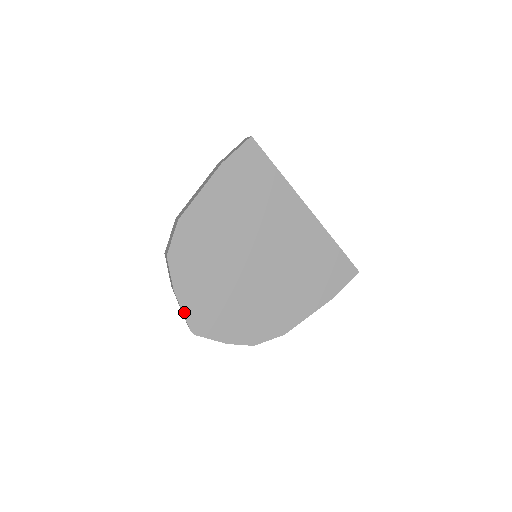
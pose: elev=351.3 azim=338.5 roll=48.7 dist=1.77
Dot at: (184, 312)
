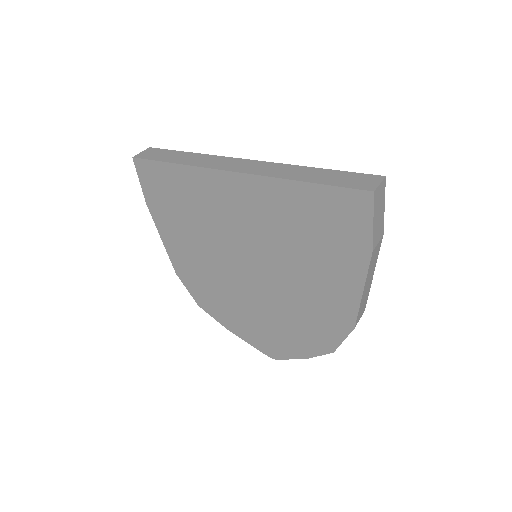
Dot at: (251, 344)
